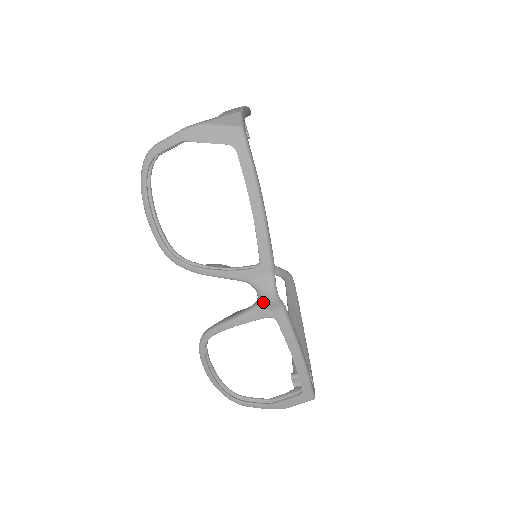
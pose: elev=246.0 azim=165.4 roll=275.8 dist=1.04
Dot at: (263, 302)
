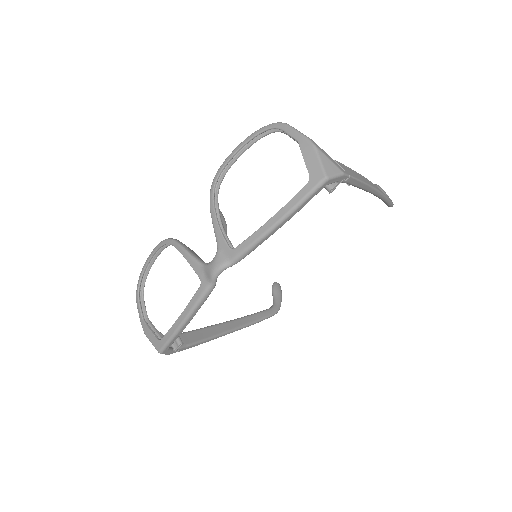
Dot at: (208, 267)
